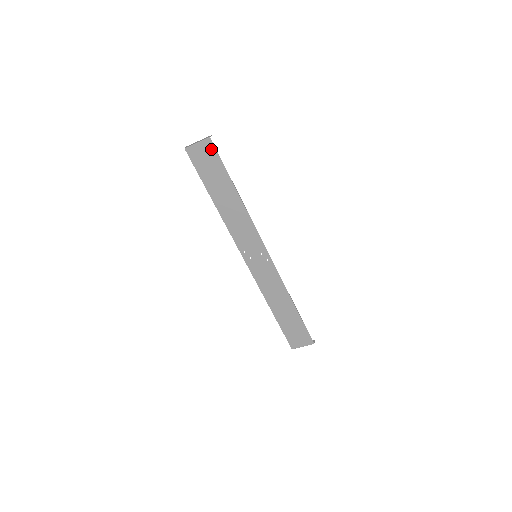
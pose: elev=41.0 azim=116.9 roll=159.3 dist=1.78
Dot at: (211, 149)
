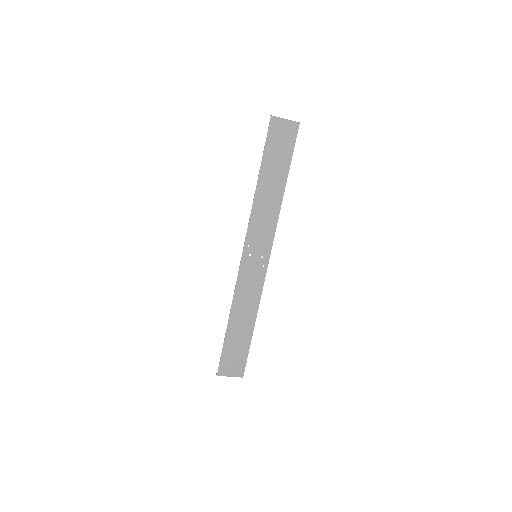
Dot at: (293, 133)
